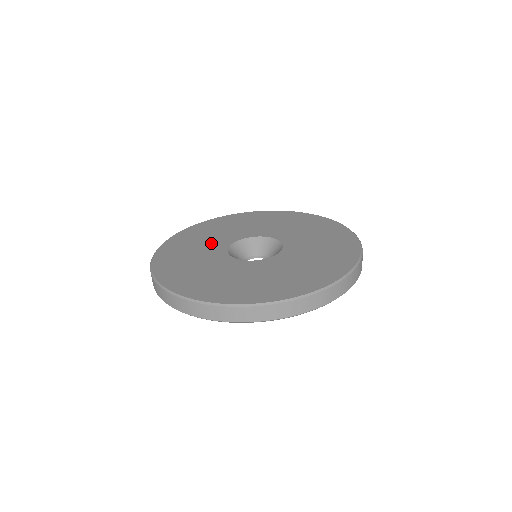
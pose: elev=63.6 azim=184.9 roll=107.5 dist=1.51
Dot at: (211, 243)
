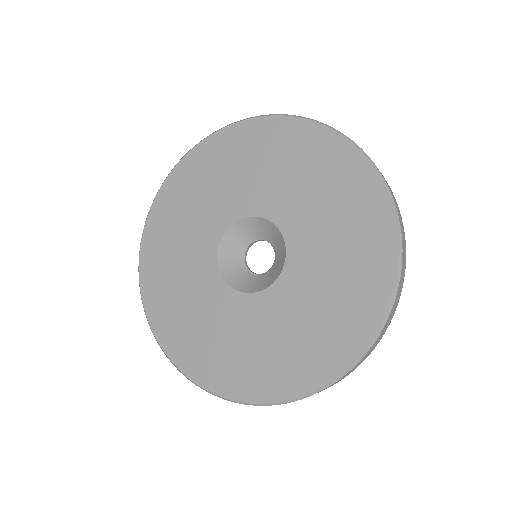
Dot at: (241, 189)
